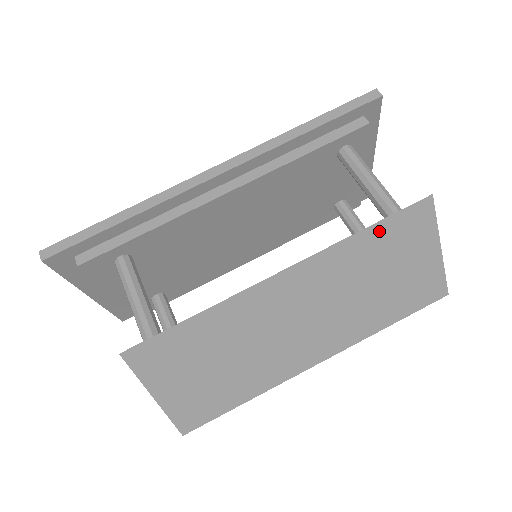
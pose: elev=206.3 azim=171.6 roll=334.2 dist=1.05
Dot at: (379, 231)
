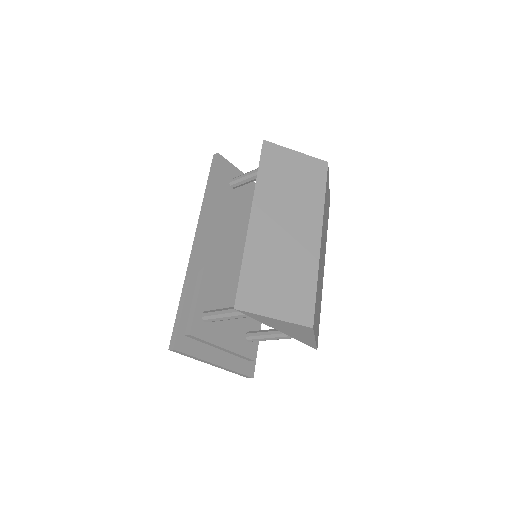
Dot at: (264, 169)
